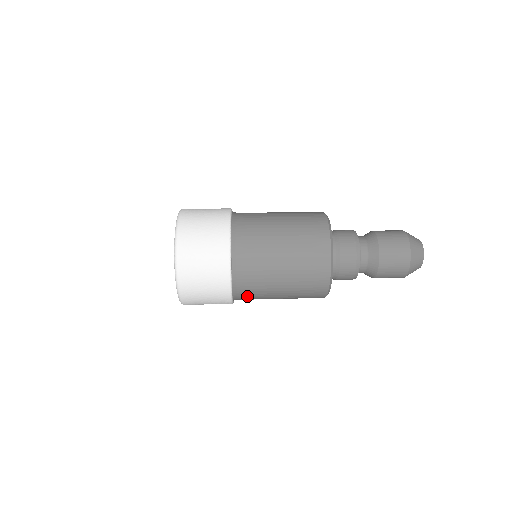
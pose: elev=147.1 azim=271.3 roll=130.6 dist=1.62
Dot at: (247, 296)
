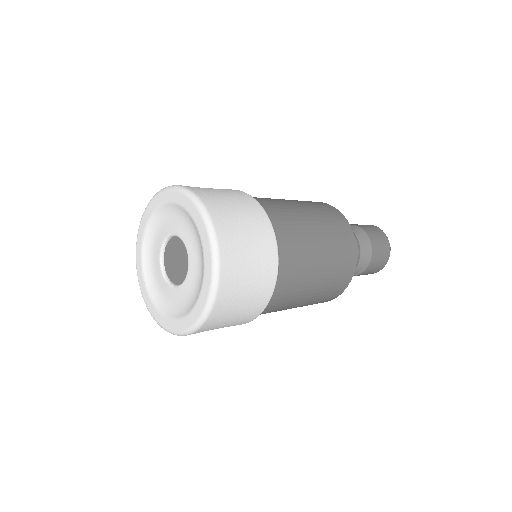
Dot at: occluded
